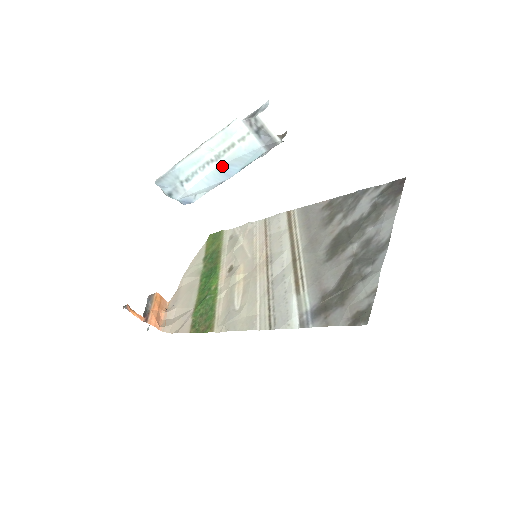
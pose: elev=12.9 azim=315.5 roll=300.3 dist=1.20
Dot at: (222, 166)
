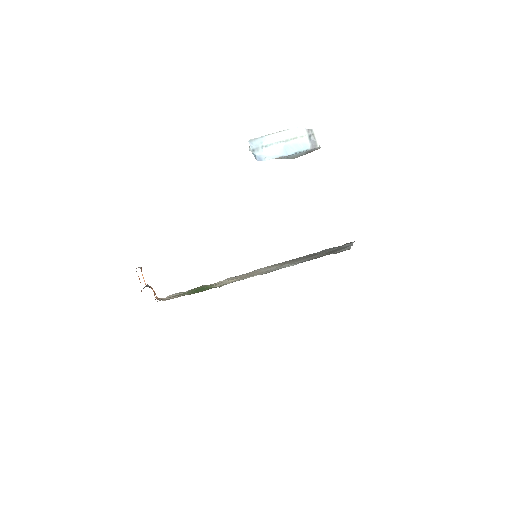
Dot at: (287, 146)
